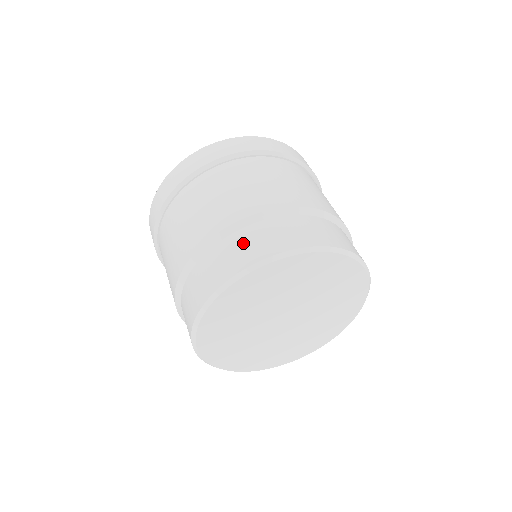
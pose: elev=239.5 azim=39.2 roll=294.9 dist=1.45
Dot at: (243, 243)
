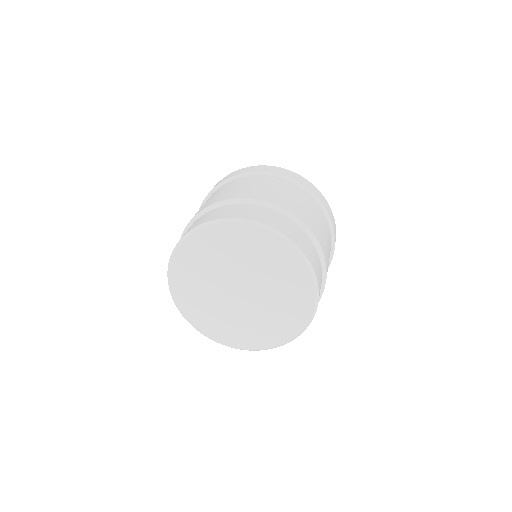
Dot at: (190, 227)
